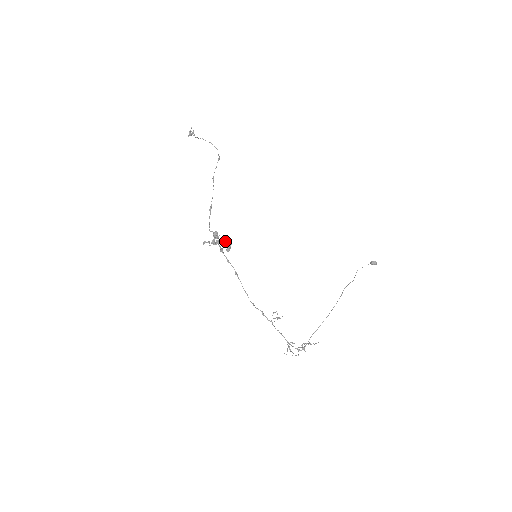
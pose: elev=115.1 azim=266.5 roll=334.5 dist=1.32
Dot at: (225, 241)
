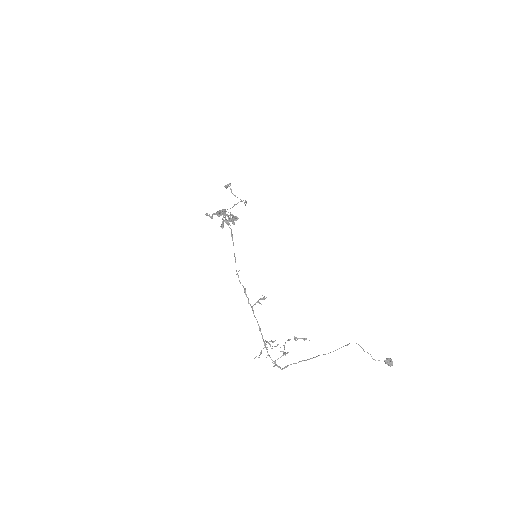
Dot at: (230, 221)
